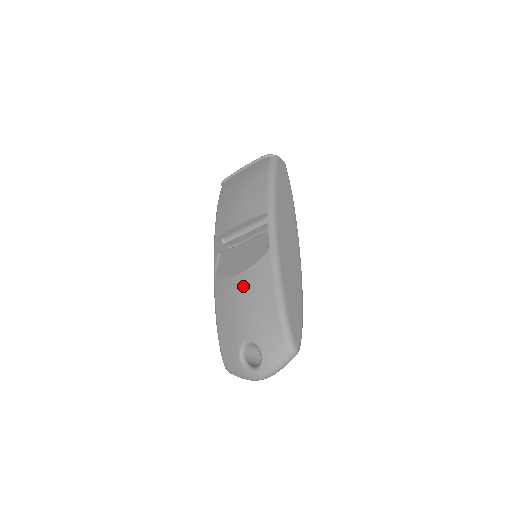
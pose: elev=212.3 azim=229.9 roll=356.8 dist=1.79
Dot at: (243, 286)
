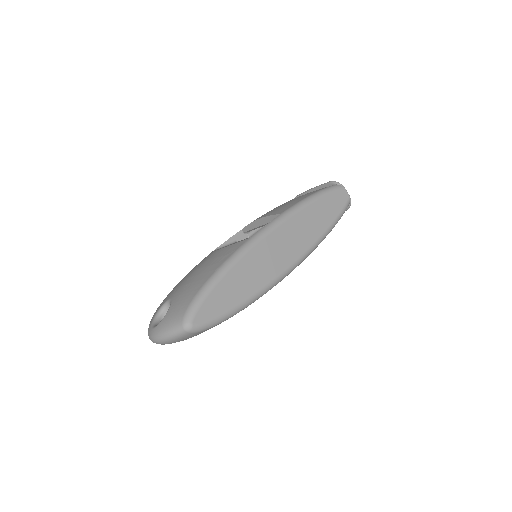
Dot at: (209, 258)
